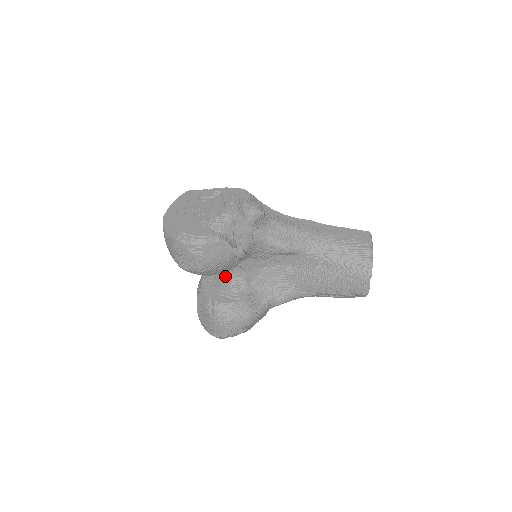
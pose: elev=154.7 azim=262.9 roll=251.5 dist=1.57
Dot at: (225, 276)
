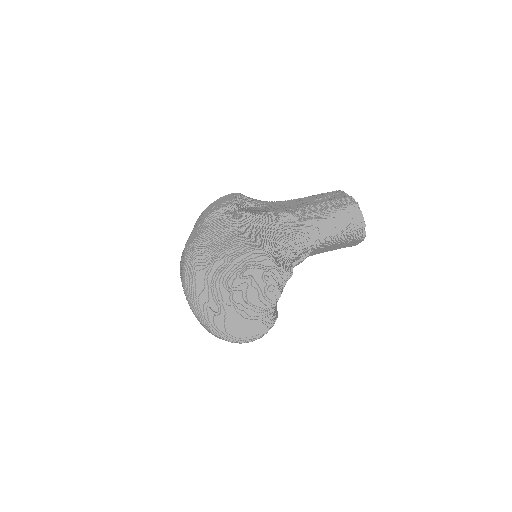
Dot at: occluded
